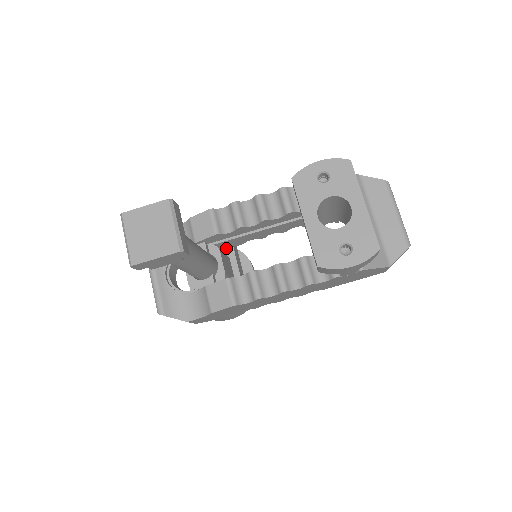
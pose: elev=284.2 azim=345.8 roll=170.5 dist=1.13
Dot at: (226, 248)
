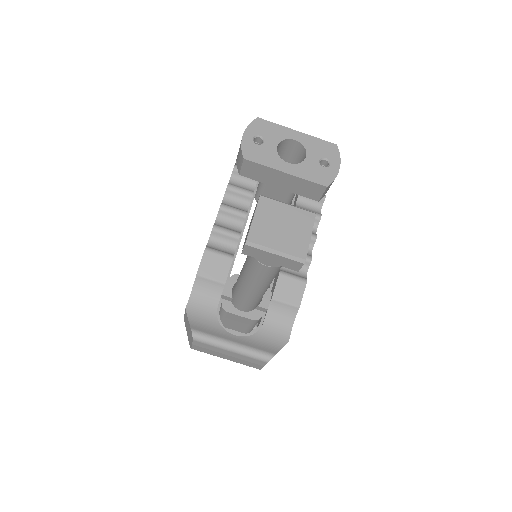
Dot at: occluded
